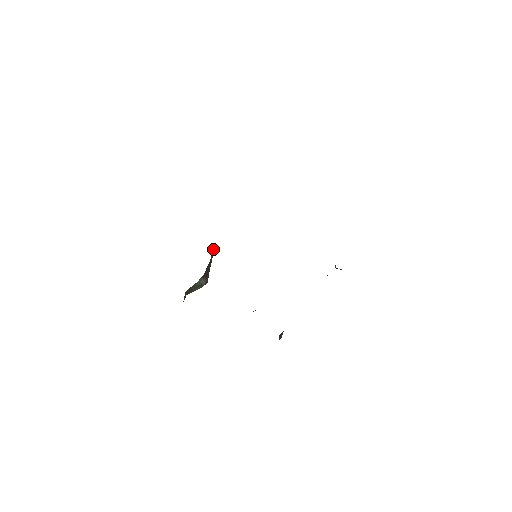
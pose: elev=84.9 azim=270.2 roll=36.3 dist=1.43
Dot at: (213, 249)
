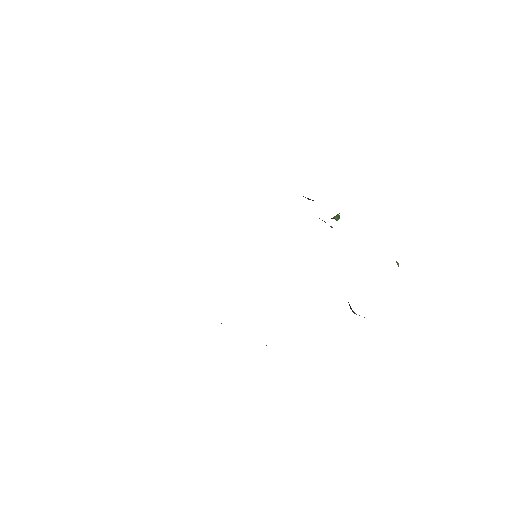
Dot at: occluded
